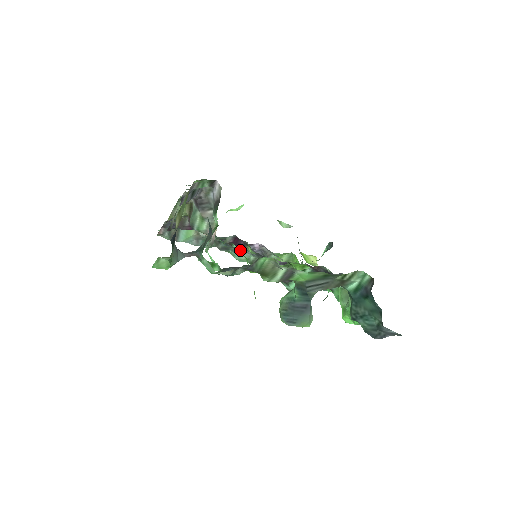
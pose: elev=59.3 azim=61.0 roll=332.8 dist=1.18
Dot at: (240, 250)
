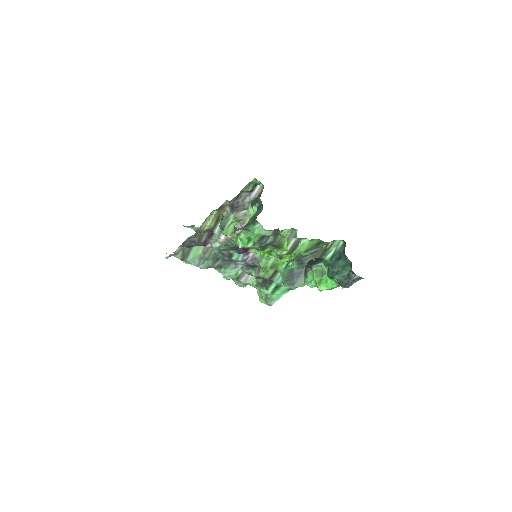
Dot at: (232, 266)
